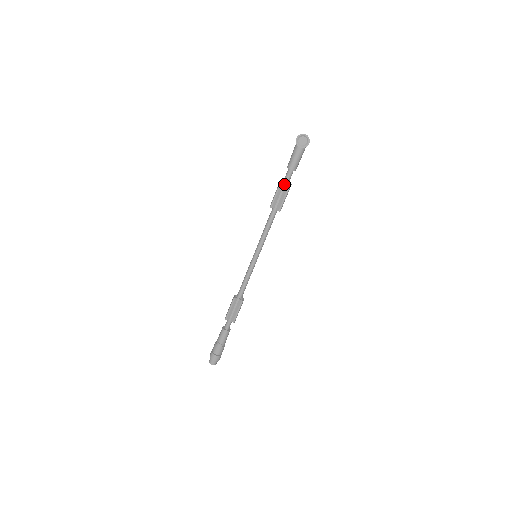
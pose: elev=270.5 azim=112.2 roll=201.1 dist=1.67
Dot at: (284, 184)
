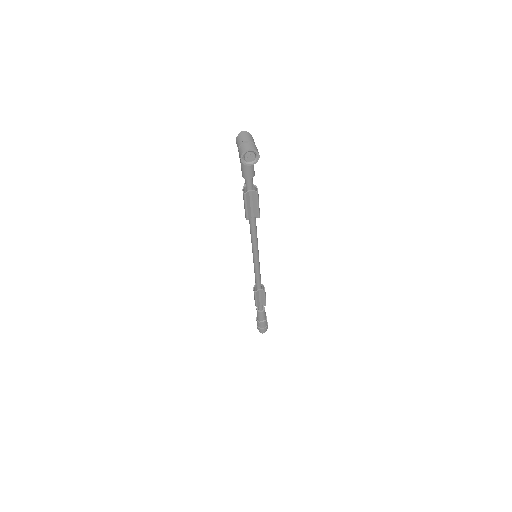
Dot at: (249, 194)
